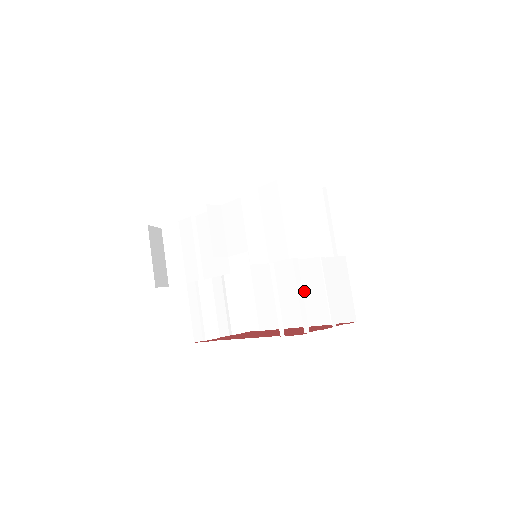
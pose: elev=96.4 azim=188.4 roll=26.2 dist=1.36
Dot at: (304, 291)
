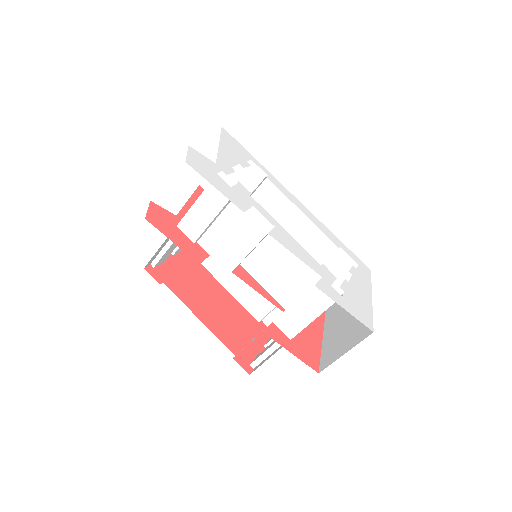
Dot at: occluded
